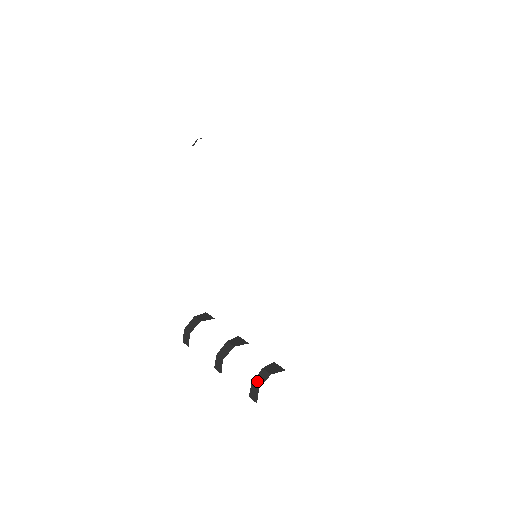
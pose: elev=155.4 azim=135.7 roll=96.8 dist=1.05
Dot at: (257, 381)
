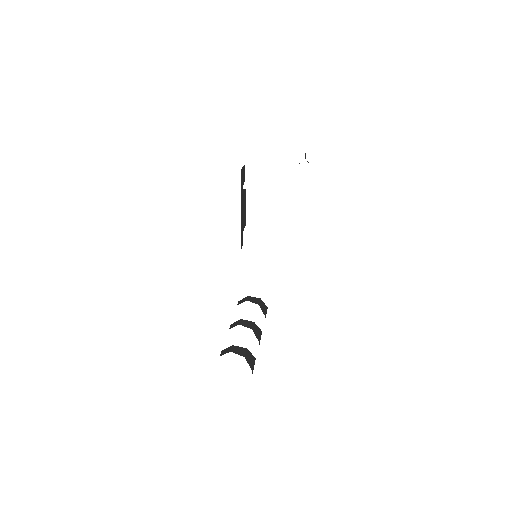
Dot at: (223, 351)
